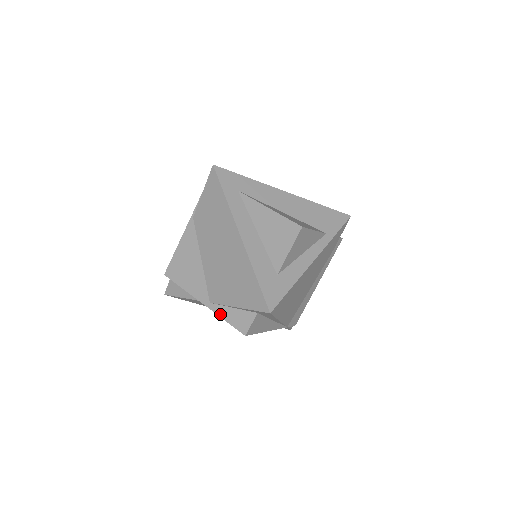
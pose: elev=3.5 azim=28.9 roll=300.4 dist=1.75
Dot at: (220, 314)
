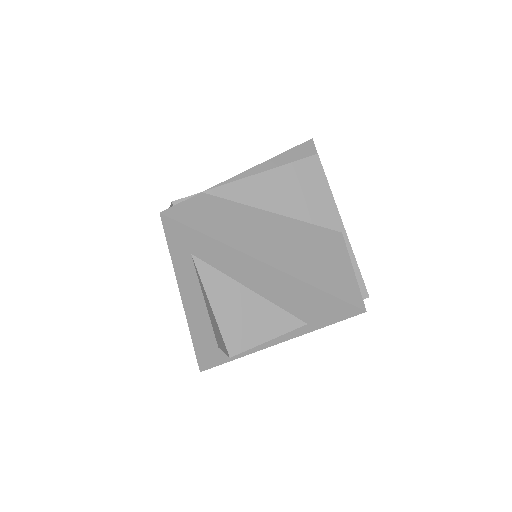
Dot at: occluded
